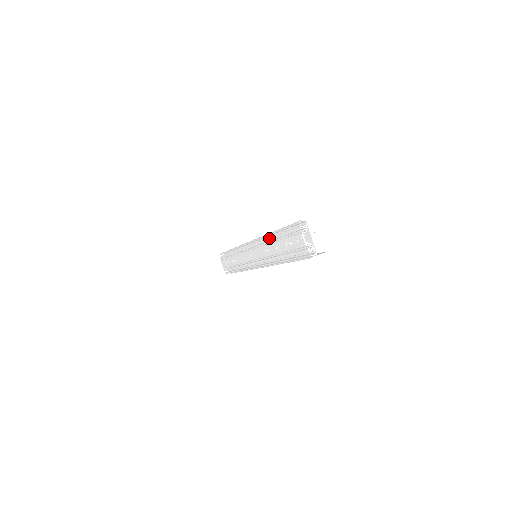
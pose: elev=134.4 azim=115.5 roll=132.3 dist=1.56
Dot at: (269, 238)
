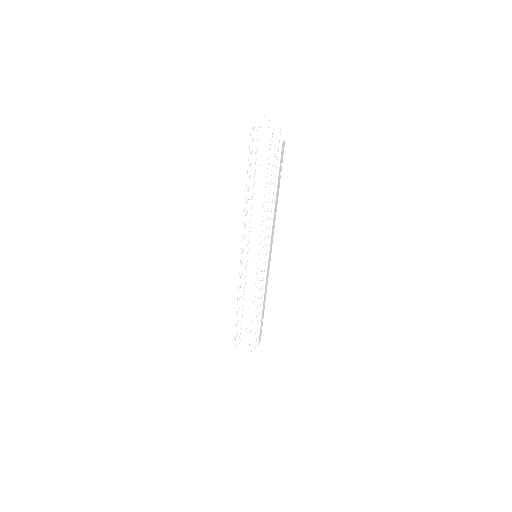
Dot at: (249, 198)
